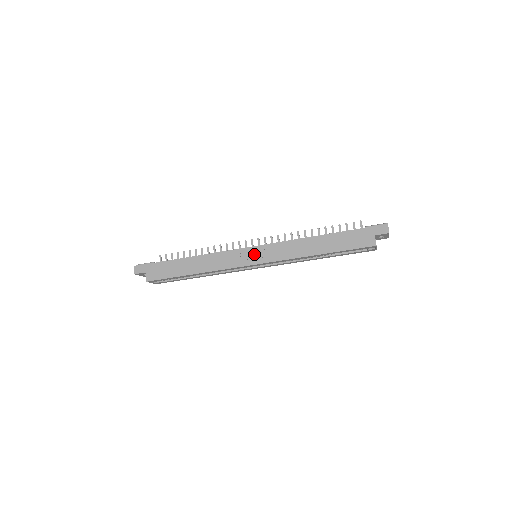
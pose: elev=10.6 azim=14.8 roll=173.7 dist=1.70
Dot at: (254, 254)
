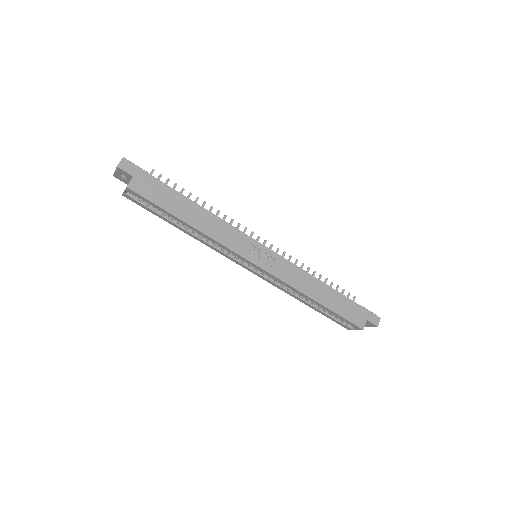
Dot at: (262, 255)
